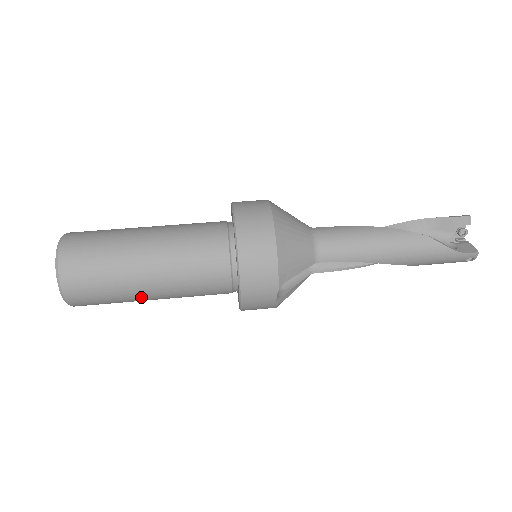
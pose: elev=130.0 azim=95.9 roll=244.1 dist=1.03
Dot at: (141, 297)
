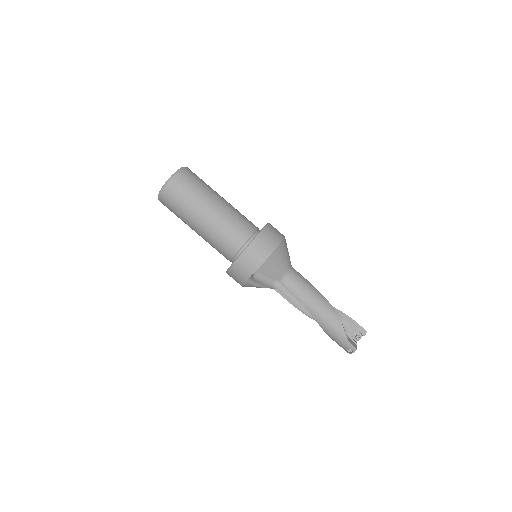
Dot at: (192, 222)
